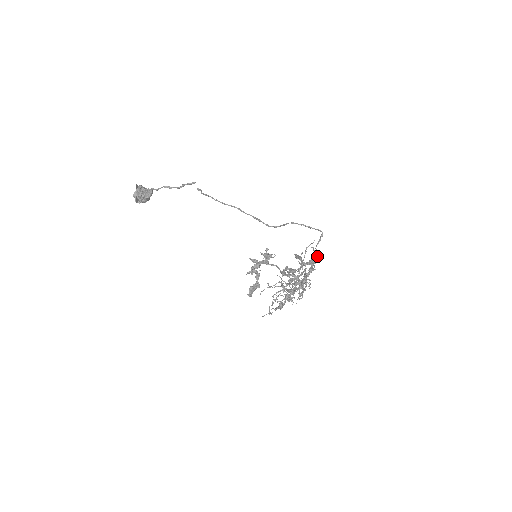
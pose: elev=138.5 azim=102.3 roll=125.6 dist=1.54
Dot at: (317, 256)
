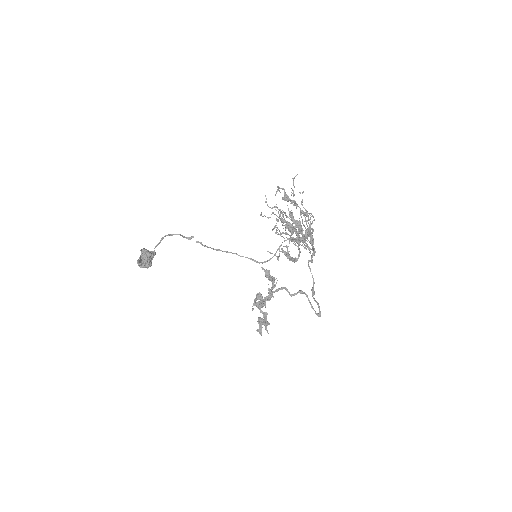
Dot at: (310, 218)
